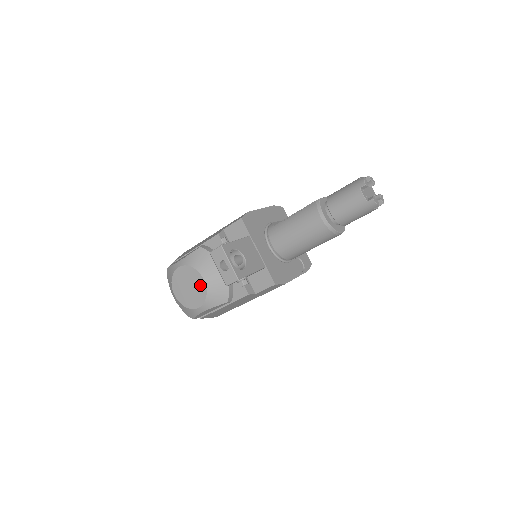
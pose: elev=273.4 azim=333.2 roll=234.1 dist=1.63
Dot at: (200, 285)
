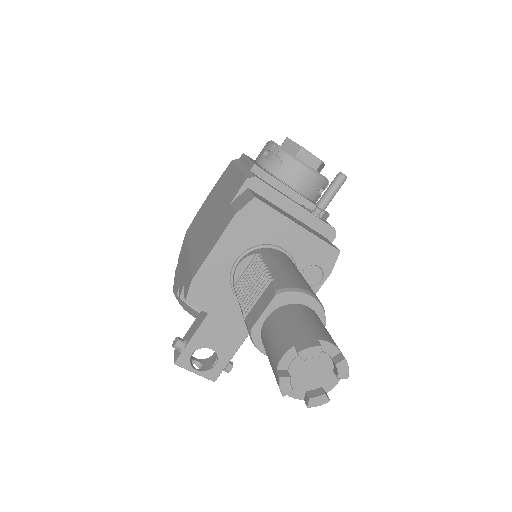
Dot at: occluded
